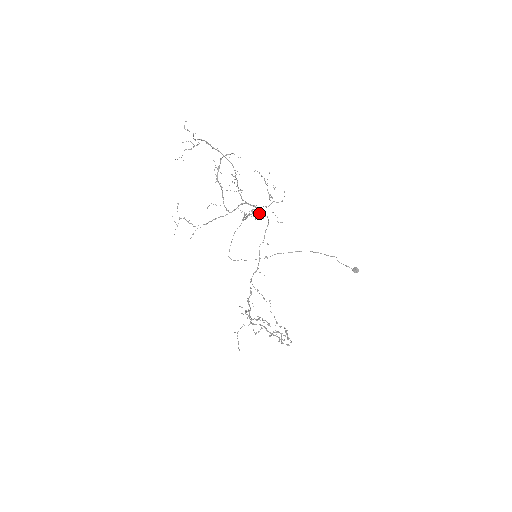
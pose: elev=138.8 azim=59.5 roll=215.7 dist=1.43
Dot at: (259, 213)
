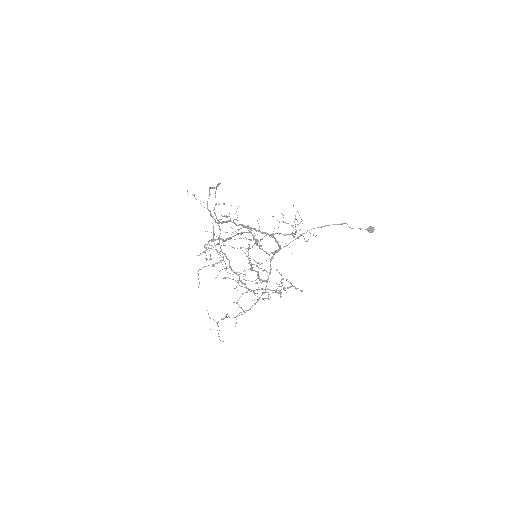
Dot at: (212, 188)
